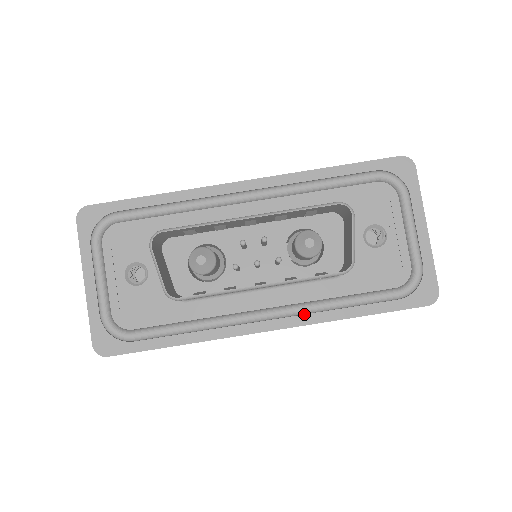
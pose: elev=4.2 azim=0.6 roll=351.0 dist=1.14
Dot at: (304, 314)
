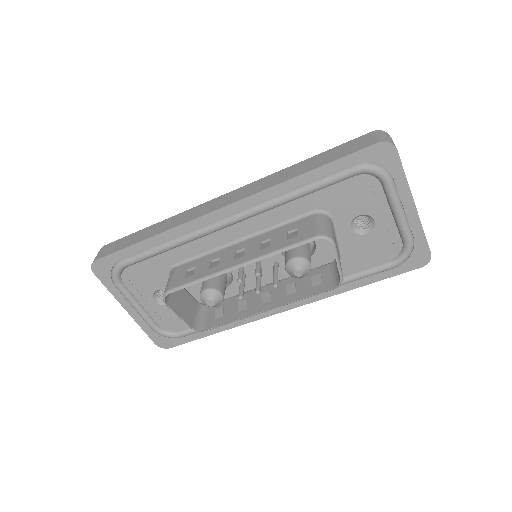
Dot at: occluded
